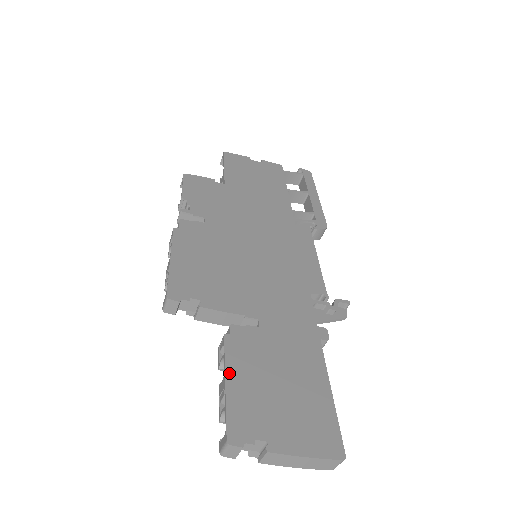
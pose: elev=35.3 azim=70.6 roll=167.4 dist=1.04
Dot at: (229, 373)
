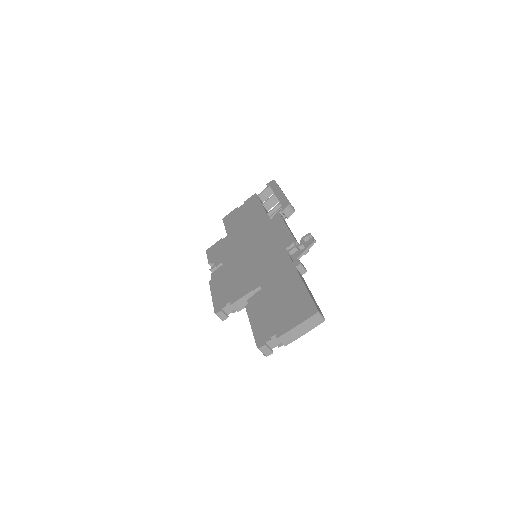
Dot at: (251, 321)
